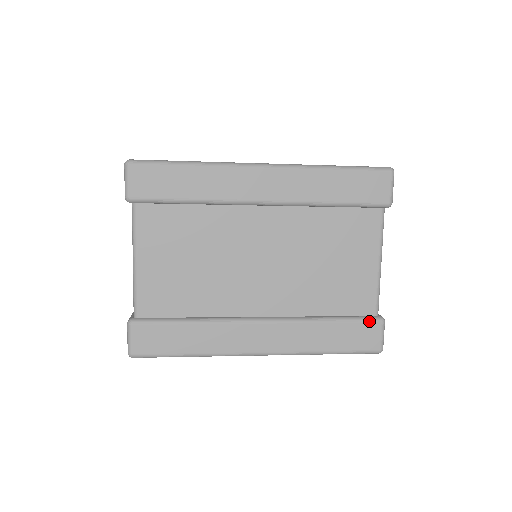
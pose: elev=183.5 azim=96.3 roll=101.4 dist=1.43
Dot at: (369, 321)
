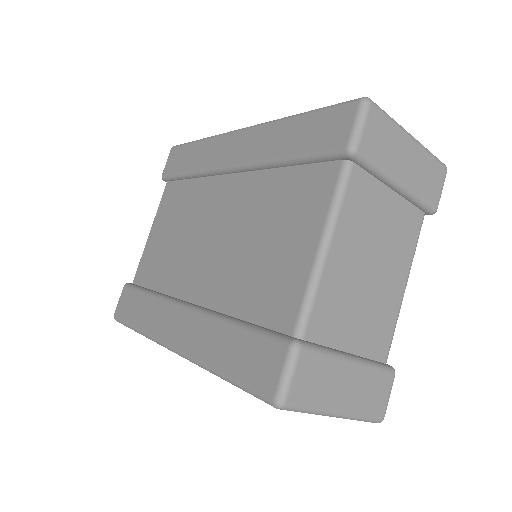
Dot at: (274, 338)
